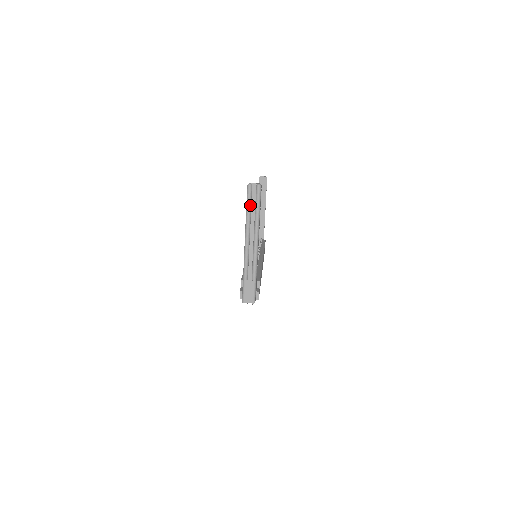
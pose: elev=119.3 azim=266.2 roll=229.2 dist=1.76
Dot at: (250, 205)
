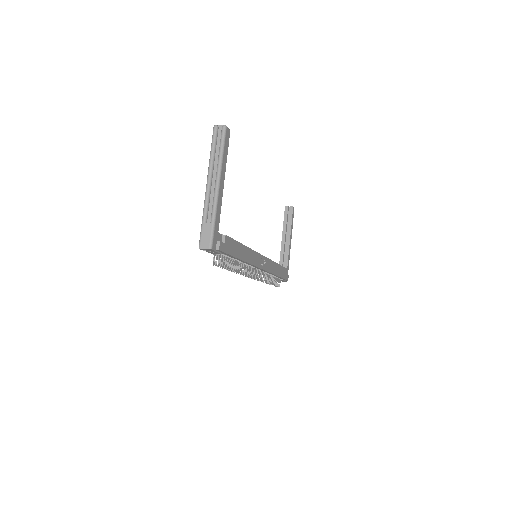
Dot at: (214, 145)
